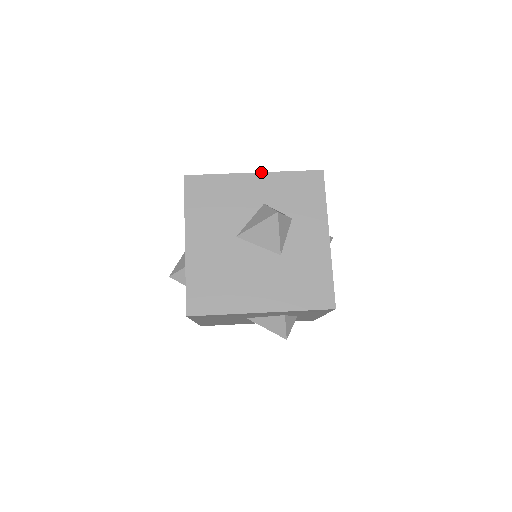
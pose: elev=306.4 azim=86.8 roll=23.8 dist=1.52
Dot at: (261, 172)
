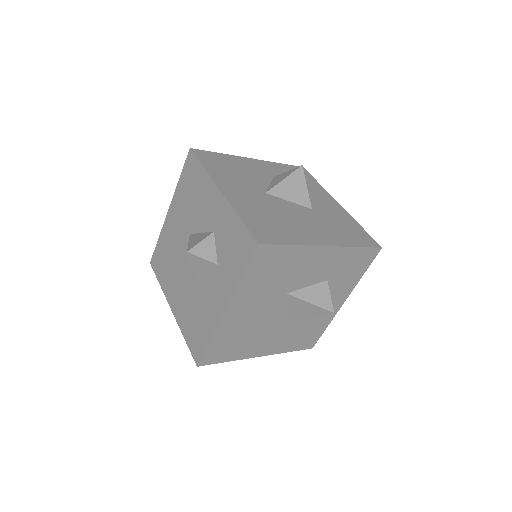
Dot at: (257, 159)
